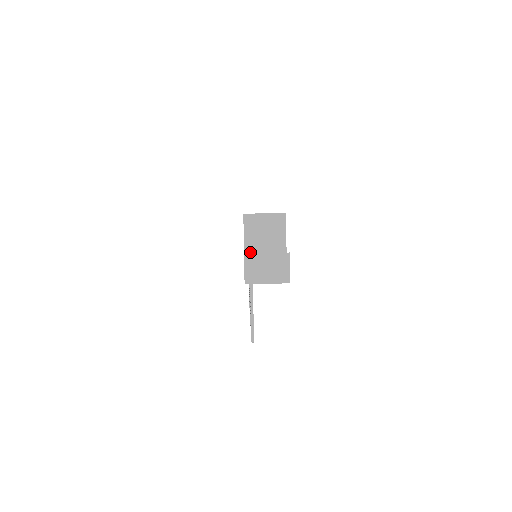
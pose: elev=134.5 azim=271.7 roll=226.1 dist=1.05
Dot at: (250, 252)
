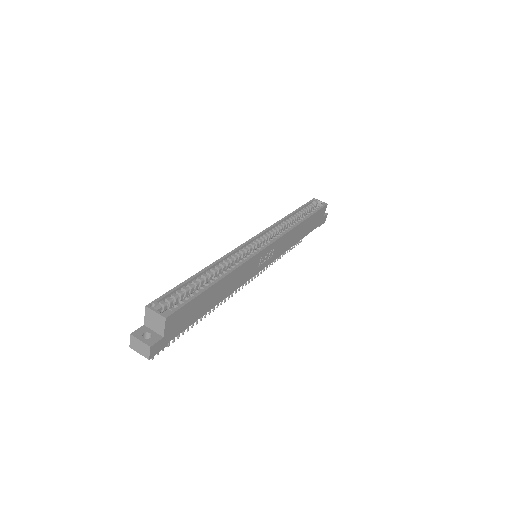
Dot at: (146, 326)
